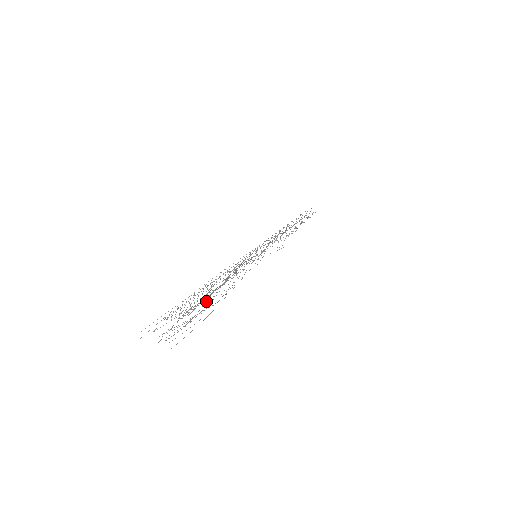
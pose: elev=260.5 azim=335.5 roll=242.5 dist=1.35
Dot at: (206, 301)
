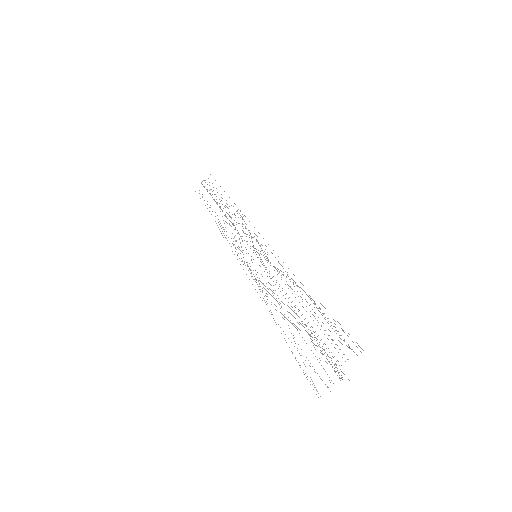
Dot at: occluded
